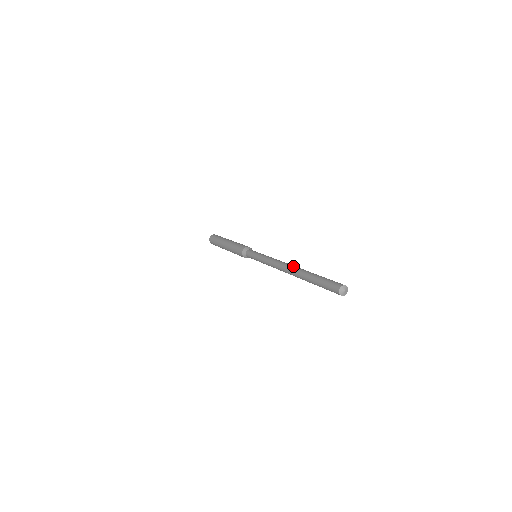
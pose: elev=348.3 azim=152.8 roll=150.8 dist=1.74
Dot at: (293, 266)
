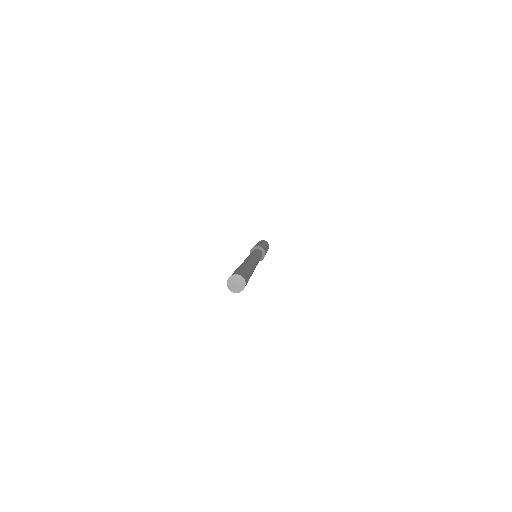
Dot at: occluded
